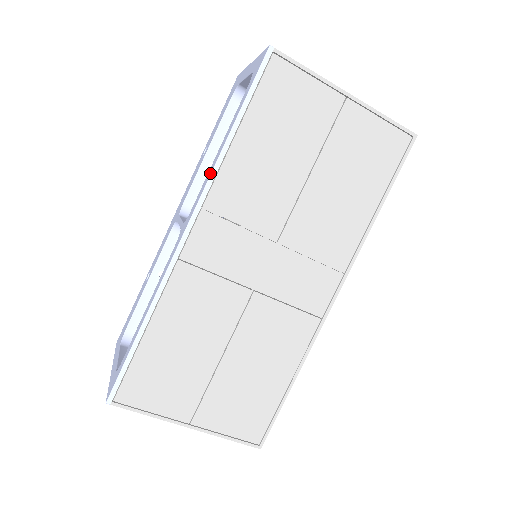
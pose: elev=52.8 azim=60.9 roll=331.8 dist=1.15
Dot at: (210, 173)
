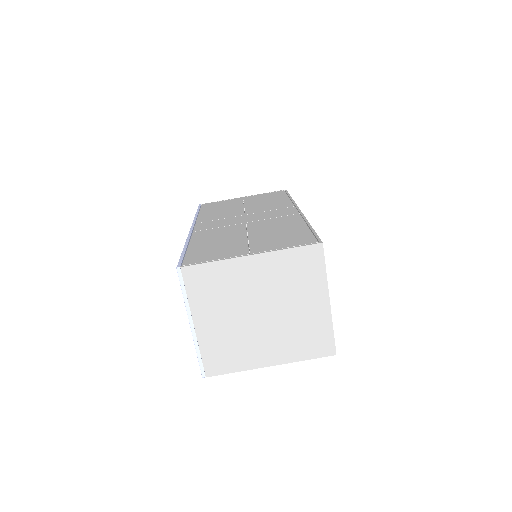
Dot at: occluded
